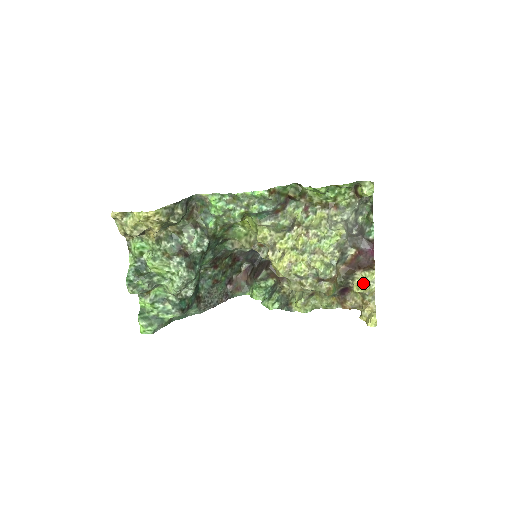
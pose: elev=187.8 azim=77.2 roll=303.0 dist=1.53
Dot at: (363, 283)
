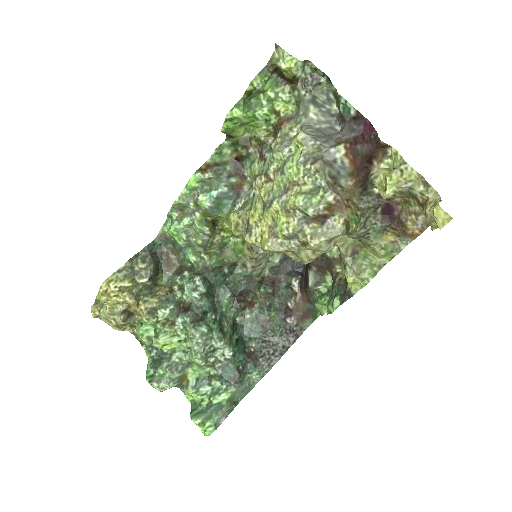
Dot at: (385, 176)
